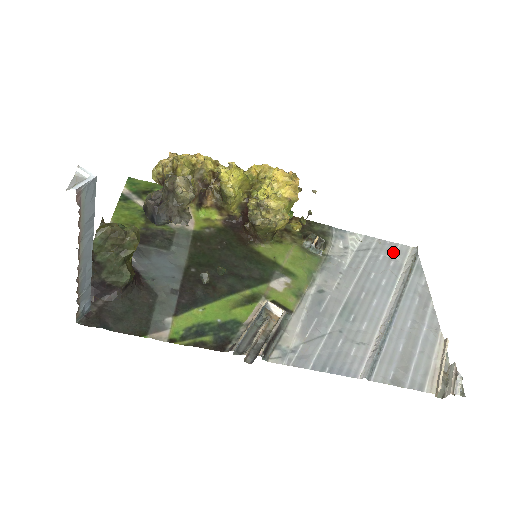
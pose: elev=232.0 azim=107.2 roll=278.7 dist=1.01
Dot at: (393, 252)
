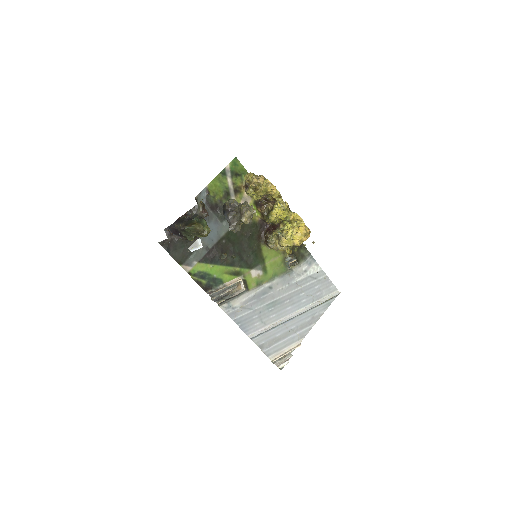
Dot at: (326, 288)
